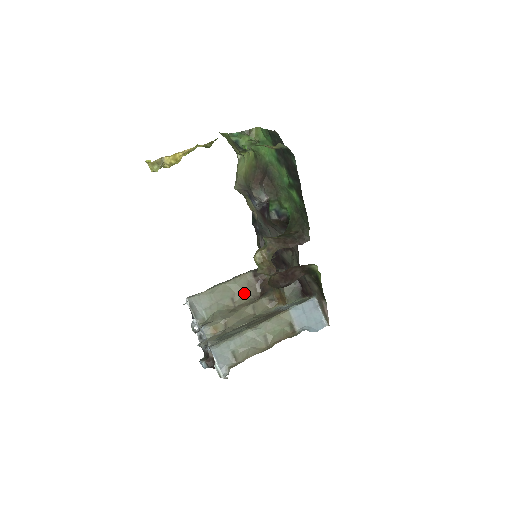
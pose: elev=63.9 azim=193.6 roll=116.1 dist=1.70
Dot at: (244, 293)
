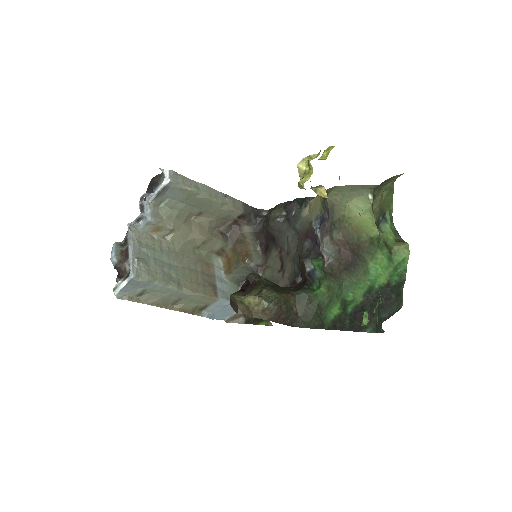
Dot at: (214, 218)
